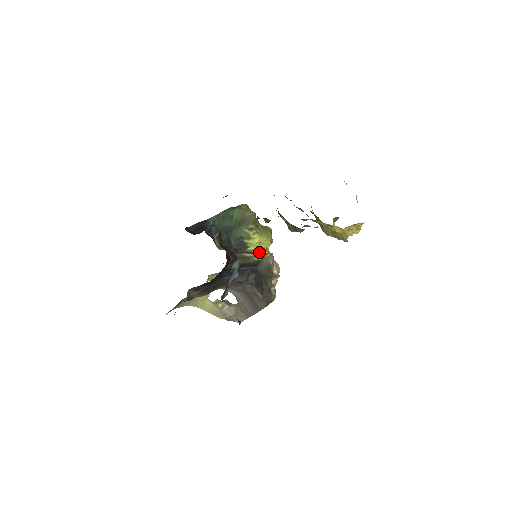
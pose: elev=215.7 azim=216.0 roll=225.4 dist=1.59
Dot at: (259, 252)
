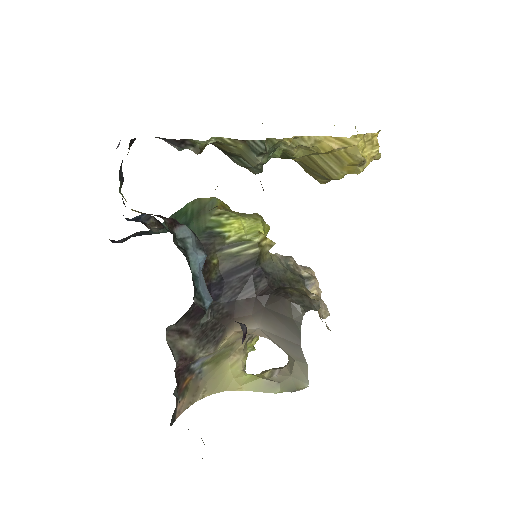
Dot at: (249, 239)
